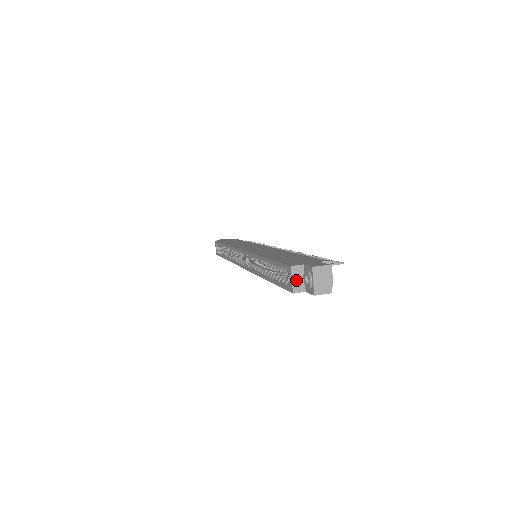
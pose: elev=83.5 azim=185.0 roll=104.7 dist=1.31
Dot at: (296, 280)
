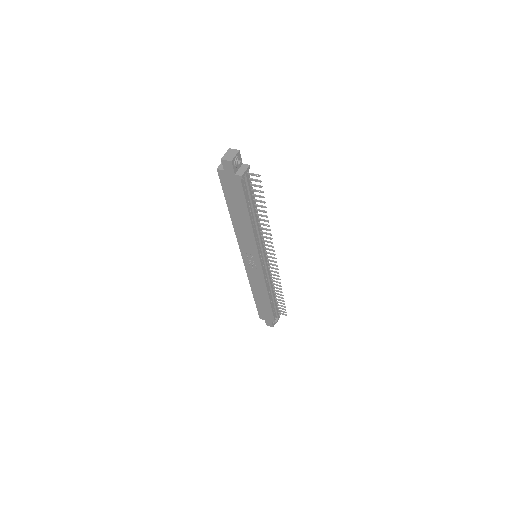
Dot at: occluded
